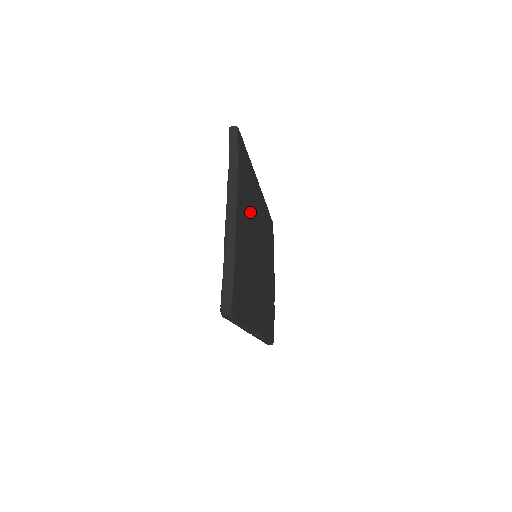
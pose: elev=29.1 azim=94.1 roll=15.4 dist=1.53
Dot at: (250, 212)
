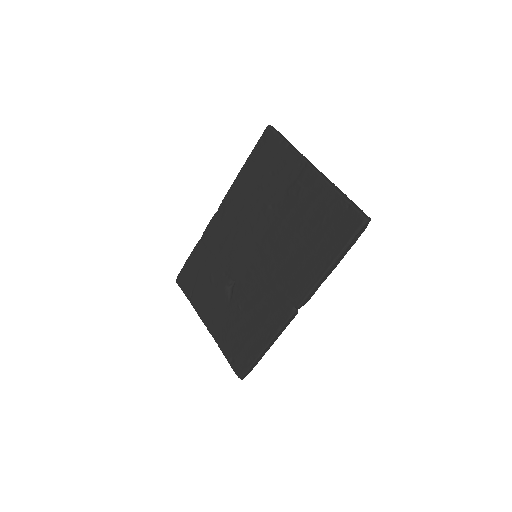
Dot at: occluded
